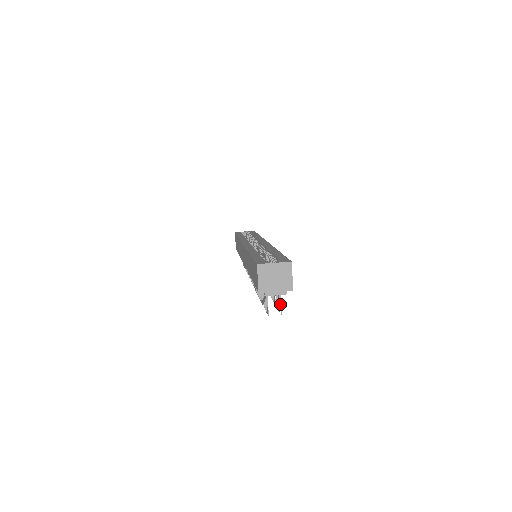
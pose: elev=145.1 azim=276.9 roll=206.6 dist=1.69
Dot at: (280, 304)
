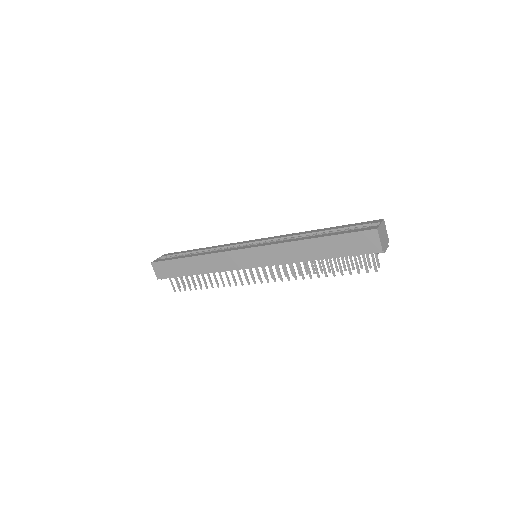
Dot at: (377, 259)
